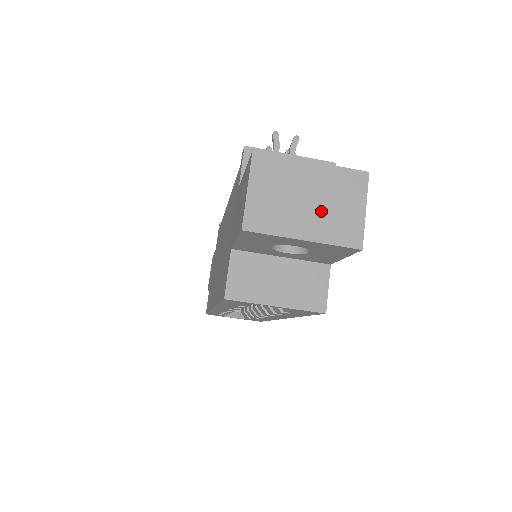
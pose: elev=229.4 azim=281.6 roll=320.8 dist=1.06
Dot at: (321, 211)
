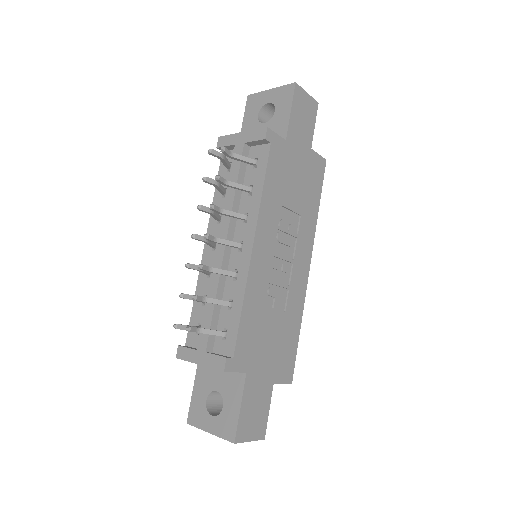
Dot at: occluded
